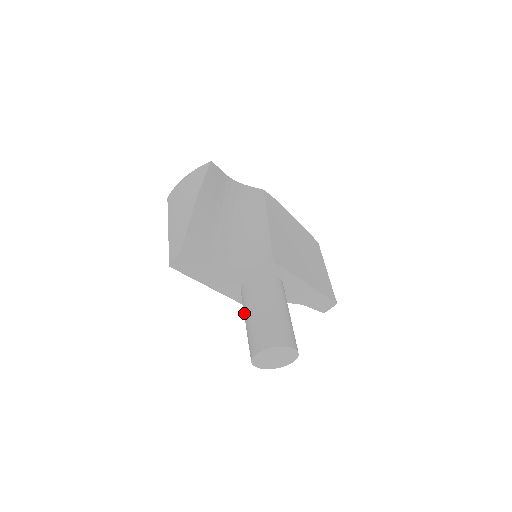
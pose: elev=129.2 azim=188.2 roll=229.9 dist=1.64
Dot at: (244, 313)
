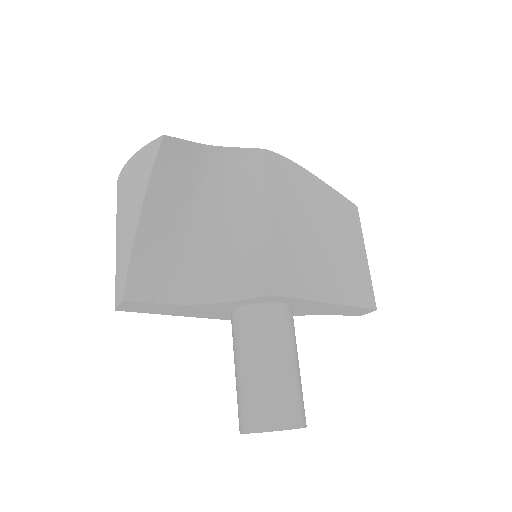
Dot at: occluded
